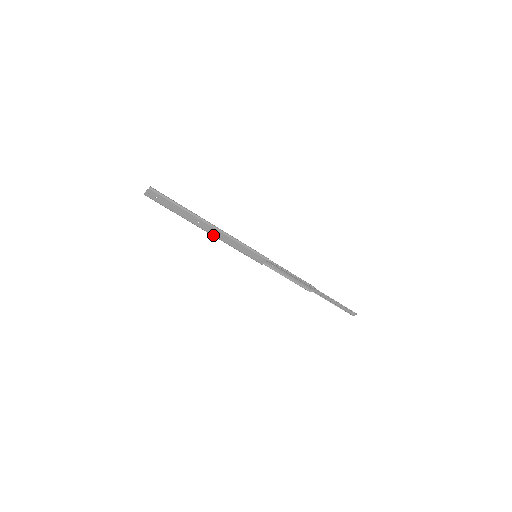
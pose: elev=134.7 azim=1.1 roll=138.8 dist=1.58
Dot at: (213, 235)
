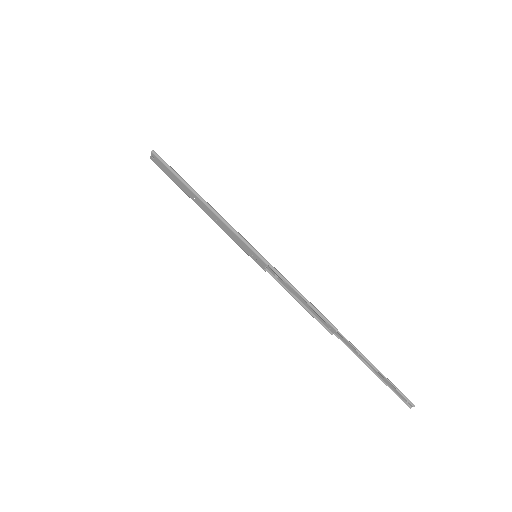
Dot at: (210, 217)
